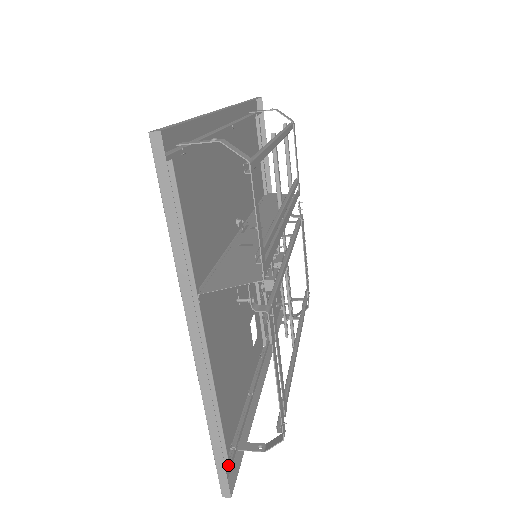
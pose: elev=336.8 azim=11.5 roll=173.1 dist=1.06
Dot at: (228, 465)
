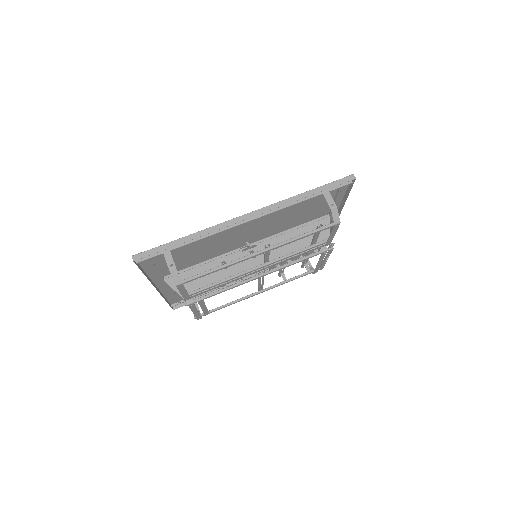
Dot at: (179, 303)
